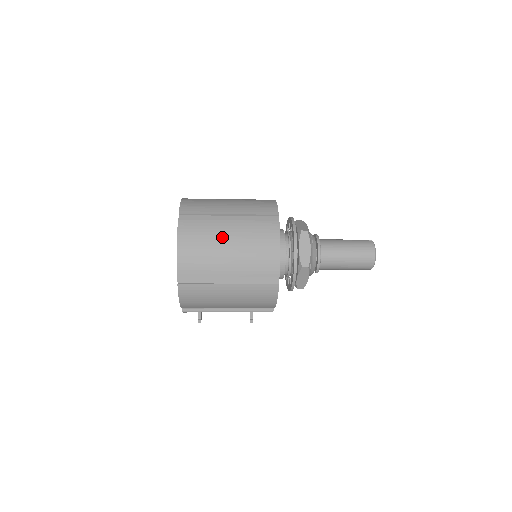
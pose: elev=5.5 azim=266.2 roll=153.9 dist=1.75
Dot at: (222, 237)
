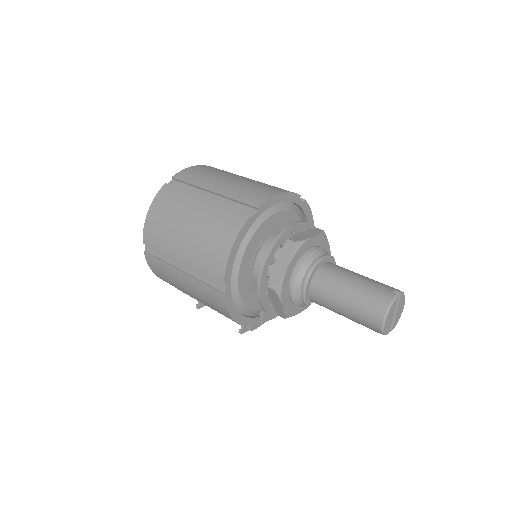
Dot at: (186, 214)
